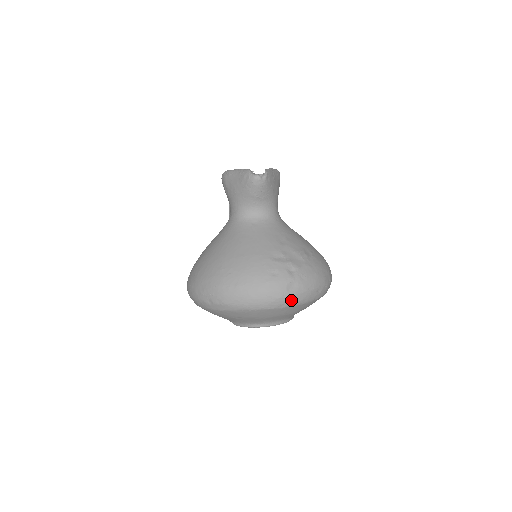
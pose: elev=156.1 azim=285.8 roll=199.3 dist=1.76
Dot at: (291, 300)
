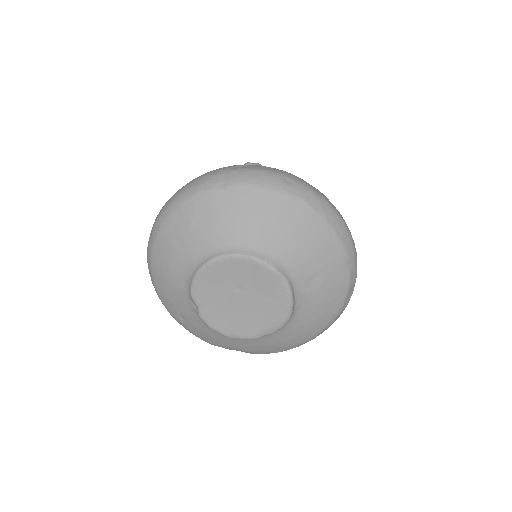
Dot at: (235, 176)
